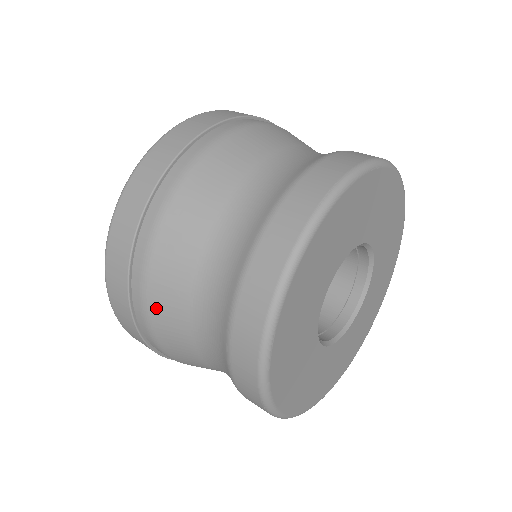
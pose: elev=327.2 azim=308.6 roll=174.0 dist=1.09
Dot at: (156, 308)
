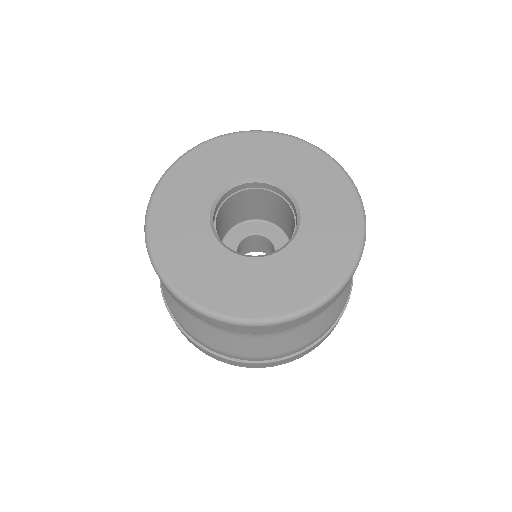
Dot at: occluded
